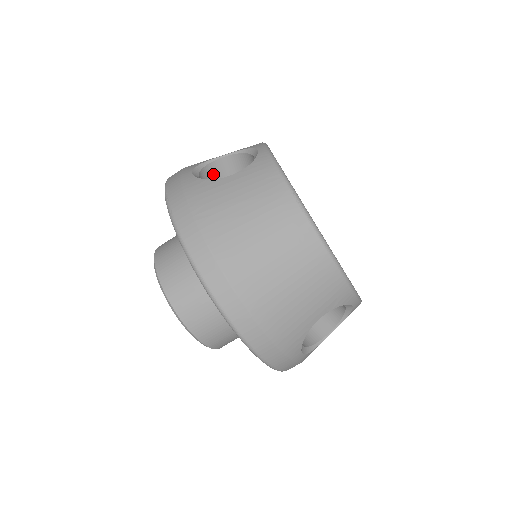
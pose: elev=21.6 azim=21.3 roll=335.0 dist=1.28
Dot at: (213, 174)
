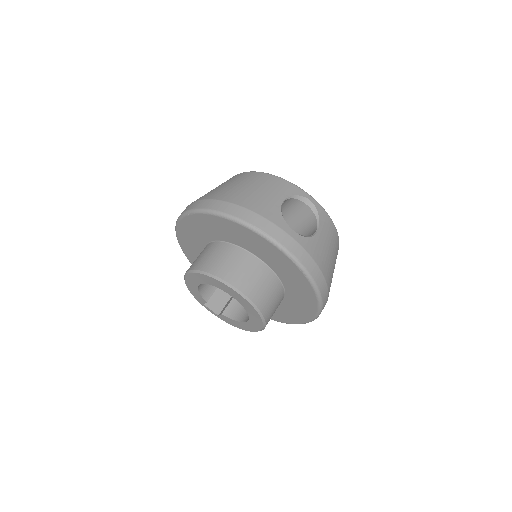
Dot at: occluded
